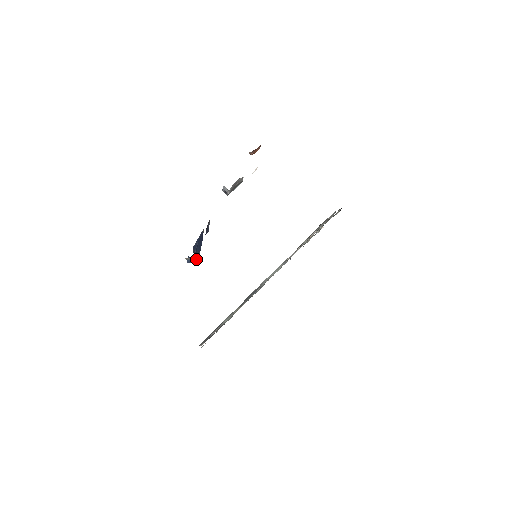
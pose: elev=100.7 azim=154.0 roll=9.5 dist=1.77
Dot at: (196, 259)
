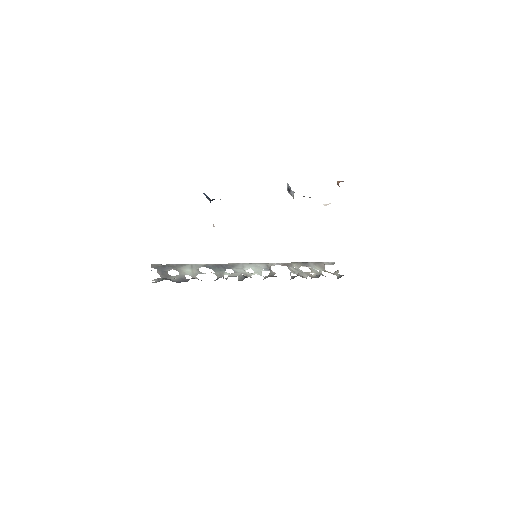
Dot at: occluded
